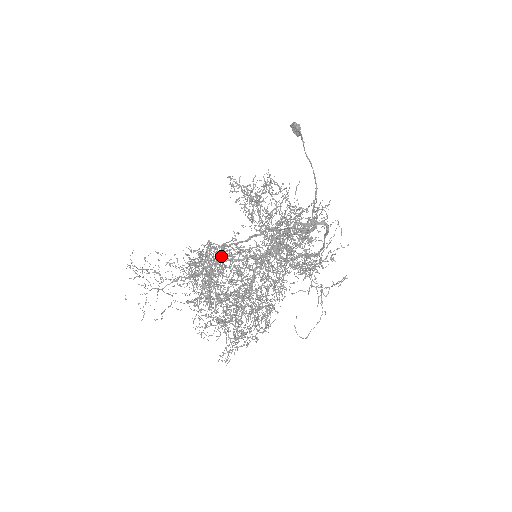
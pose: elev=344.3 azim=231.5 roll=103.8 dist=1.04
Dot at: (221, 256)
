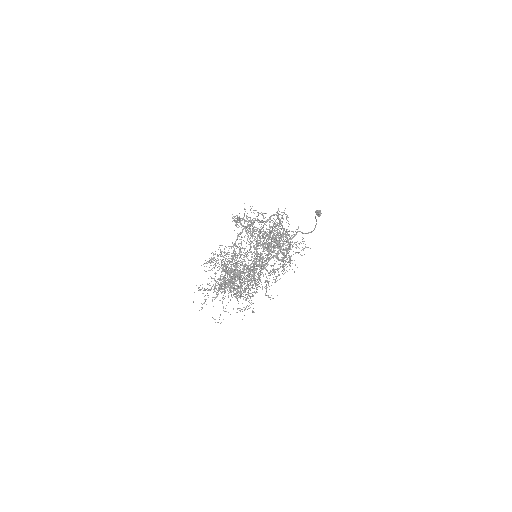
Dot at: (224, 249)
